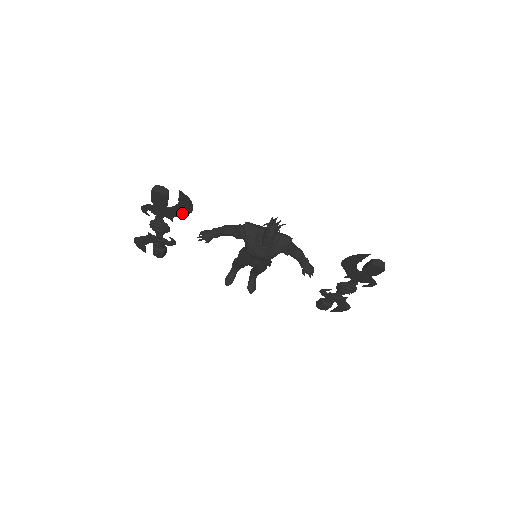
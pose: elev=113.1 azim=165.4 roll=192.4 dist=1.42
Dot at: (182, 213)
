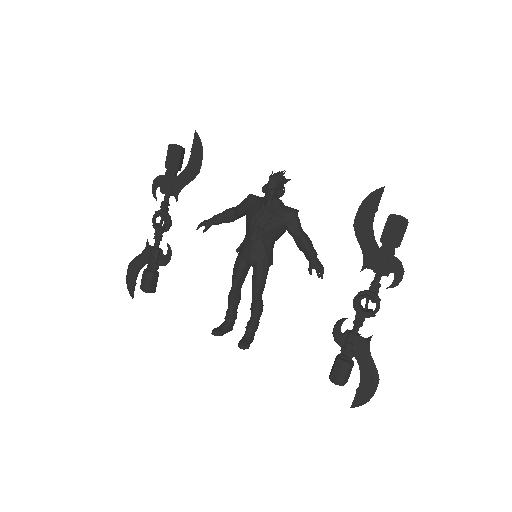
Dot at: (190, 178)
